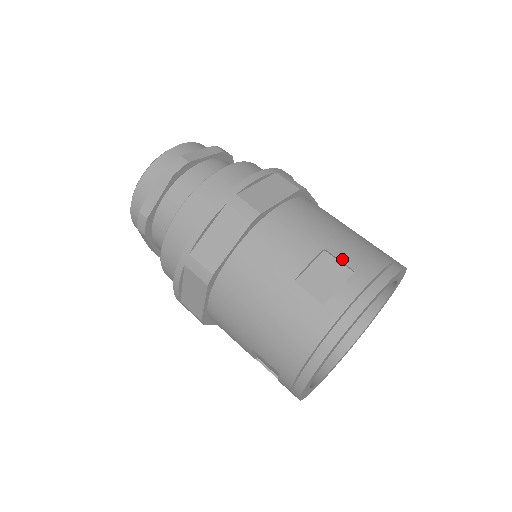
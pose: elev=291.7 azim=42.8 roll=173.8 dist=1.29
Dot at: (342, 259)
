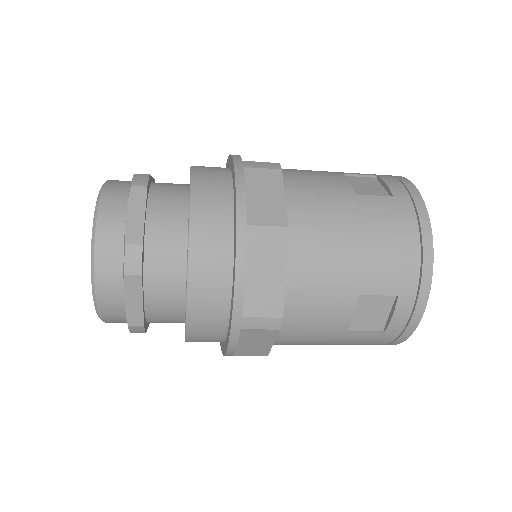
Dot at: (360, 174)
